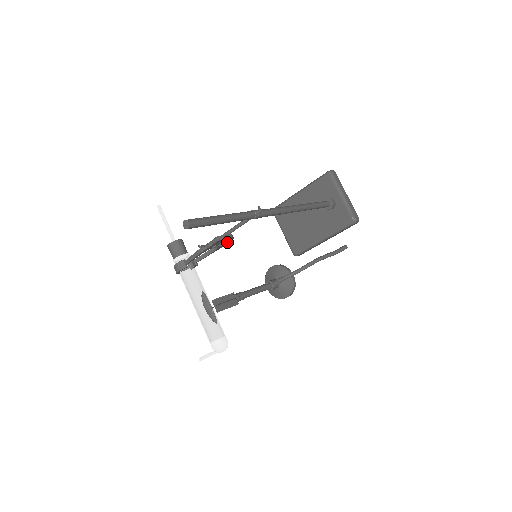
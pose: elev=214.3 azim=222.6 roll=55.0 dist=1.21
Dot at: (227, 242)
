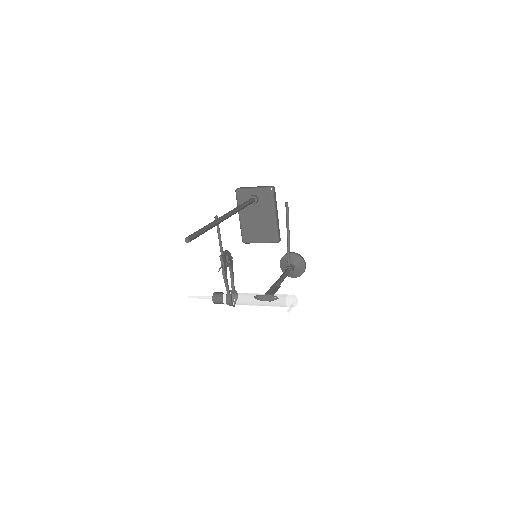
Dot at: (230, 258)
